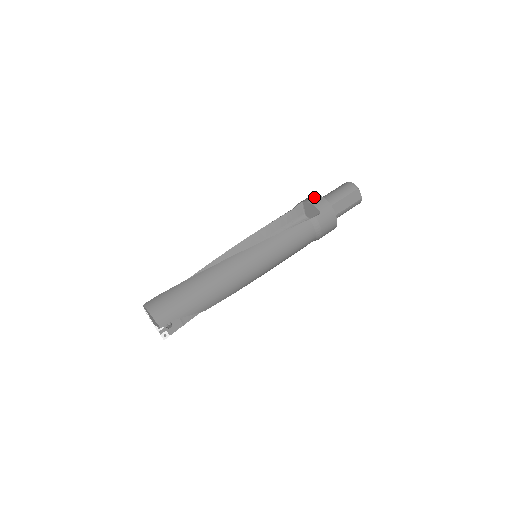
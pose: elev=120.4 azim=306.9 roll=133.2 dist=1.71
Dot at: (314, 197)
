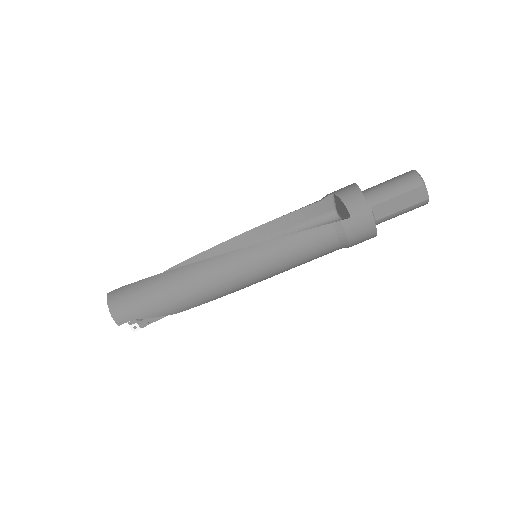
Dot at: (350, 190)
